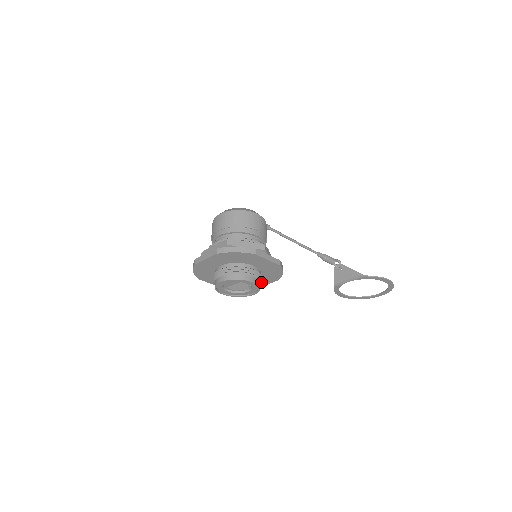
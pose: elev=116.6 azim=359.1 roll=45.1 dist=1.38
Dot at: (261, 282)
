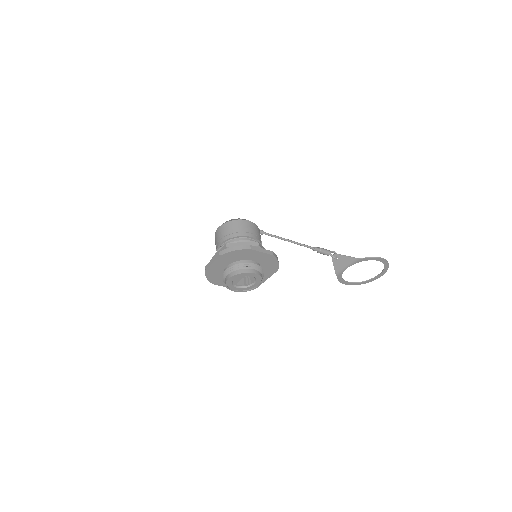
Dot at: (262, 273)
